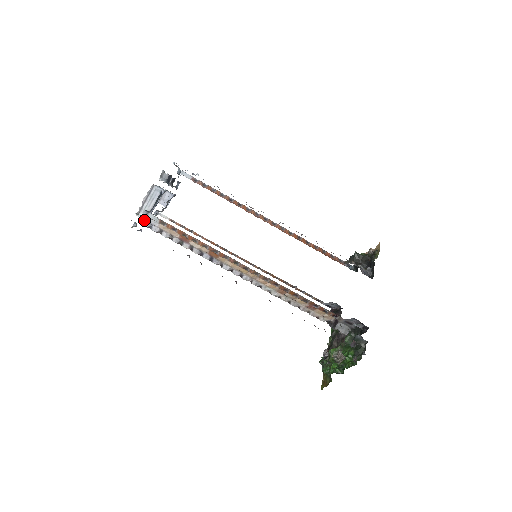
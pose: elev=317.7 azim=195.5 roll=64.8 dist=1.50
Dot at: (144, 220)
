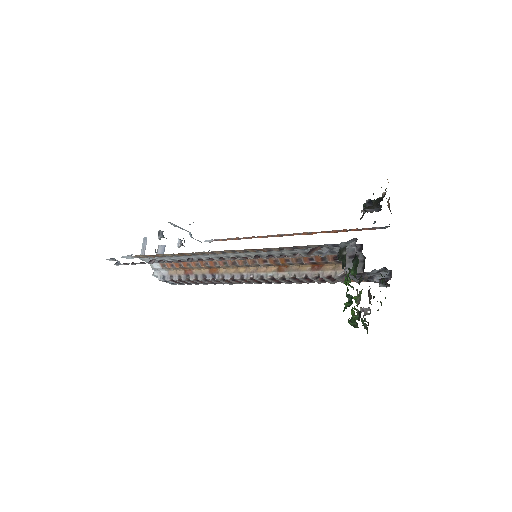
Dot at: (158, 276)
